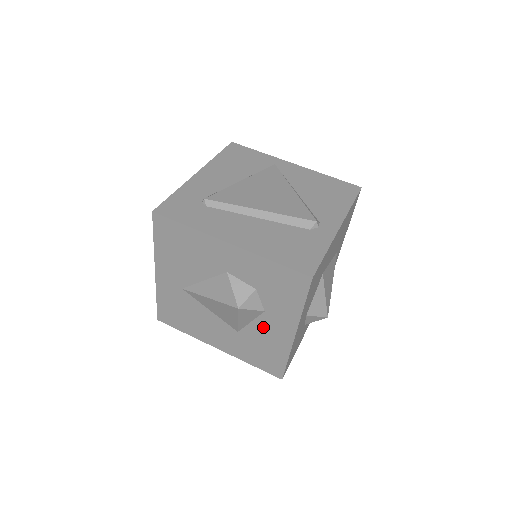
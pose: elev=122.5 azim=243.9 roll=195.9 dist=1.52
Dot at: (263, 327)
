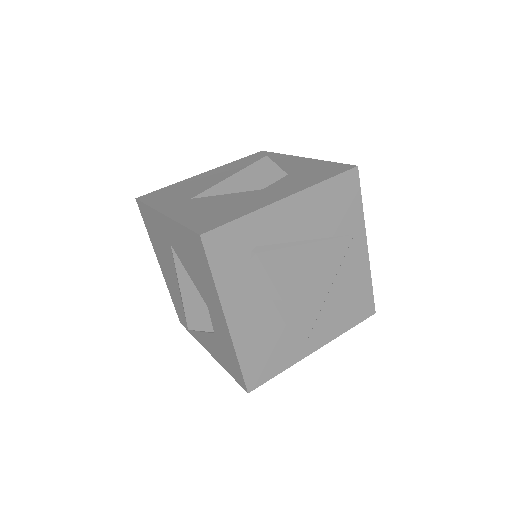
Dot at: occluded
